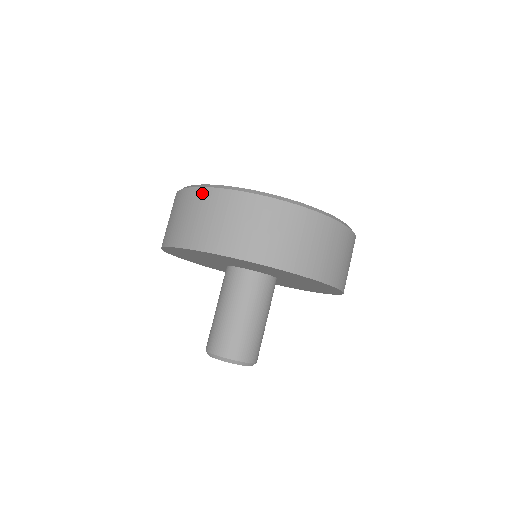
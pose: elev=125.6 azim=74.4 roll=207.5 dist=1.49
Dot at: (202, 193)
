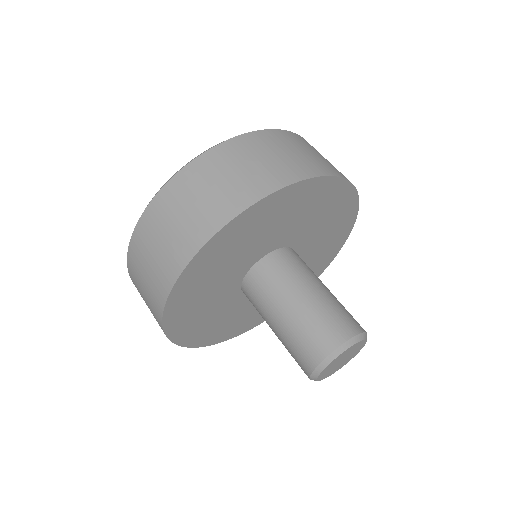
Dot at: (161, 197)
